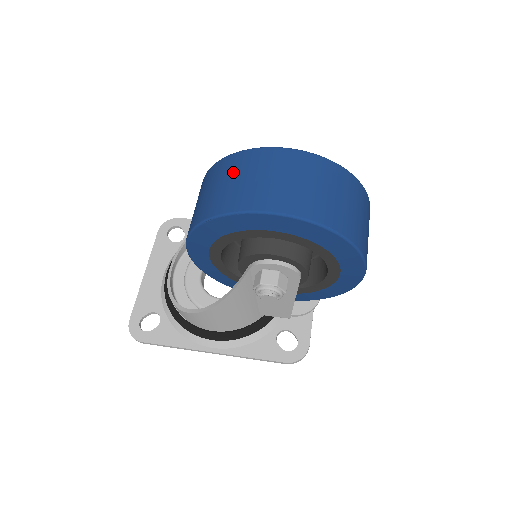
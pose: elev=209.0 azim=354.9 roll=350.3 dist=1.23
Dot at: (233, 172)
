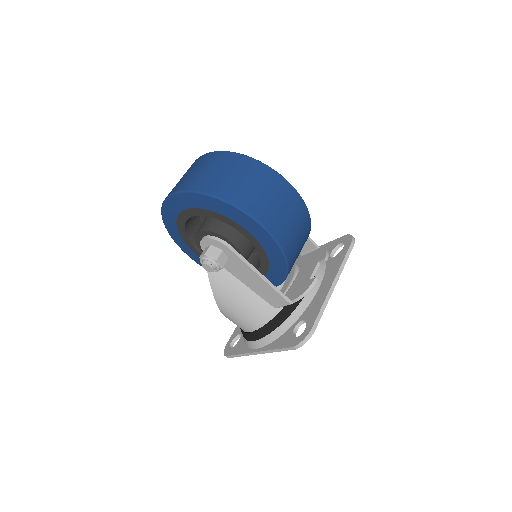
Dot at: occluded
